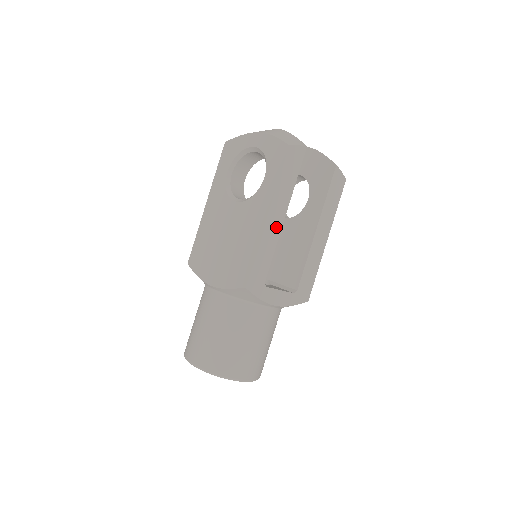
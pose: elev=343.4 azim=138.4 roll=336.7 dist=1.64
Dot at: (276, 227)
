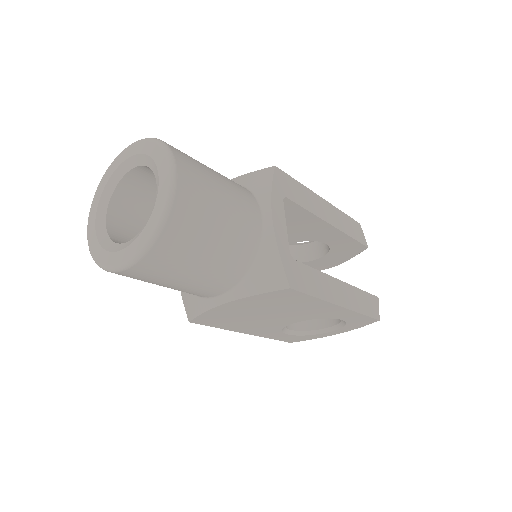
Dot at: (322, 212)
